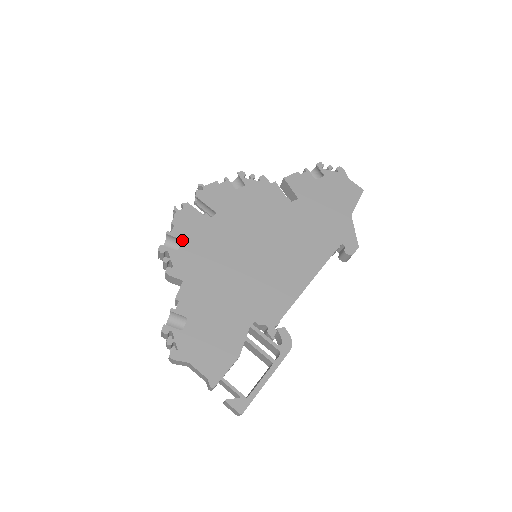
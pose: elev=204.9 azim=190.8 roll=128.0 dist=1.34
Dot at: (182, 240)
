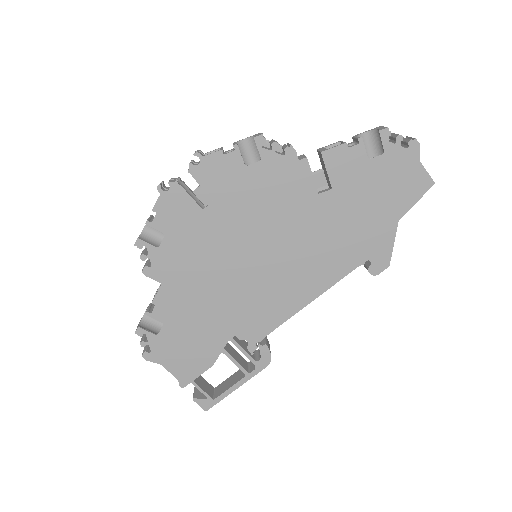
Dot at: (165, 234)
